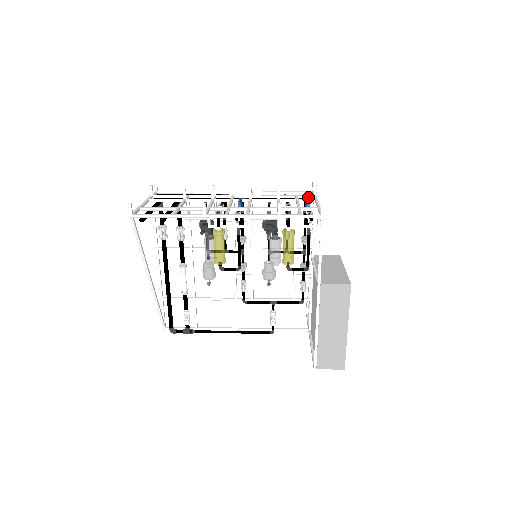
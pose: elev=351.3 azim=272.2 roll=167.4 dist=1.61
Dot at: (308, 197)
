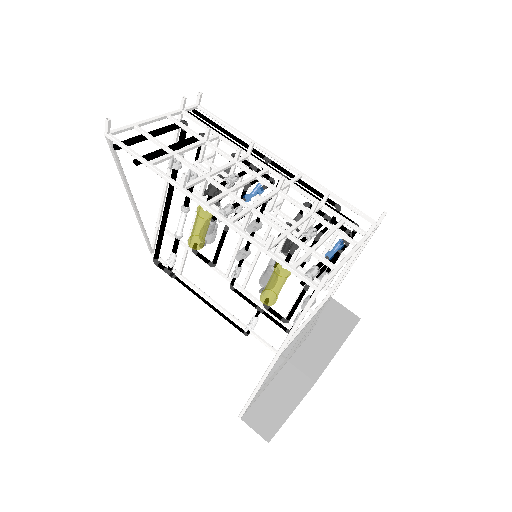
Dot at: (357, 231)
